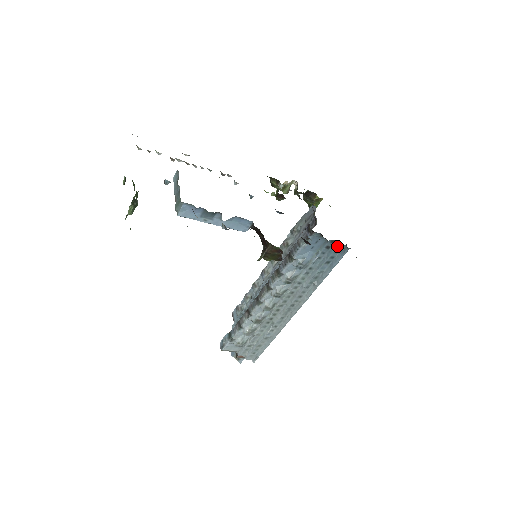
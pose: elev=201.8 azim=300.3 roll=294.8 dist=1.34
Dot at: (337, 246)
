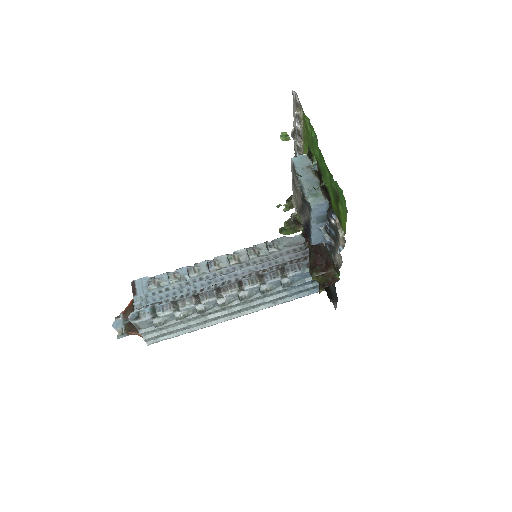
Dot at: occluded
